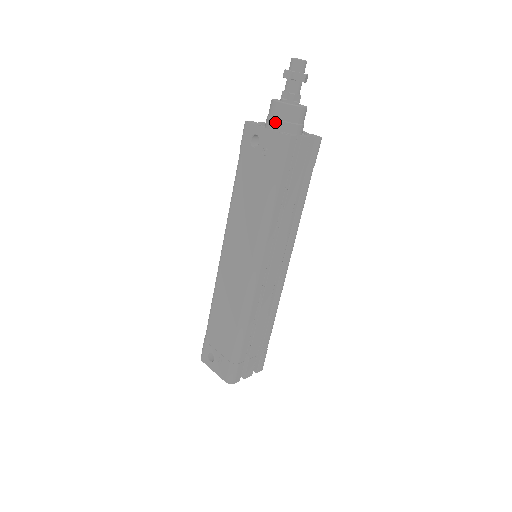
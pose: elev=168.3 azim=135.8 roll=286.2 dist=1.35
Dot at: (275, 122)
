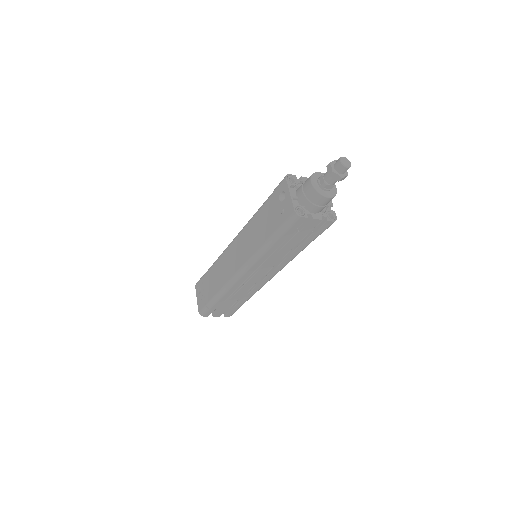
Dot at: (302, 194)
